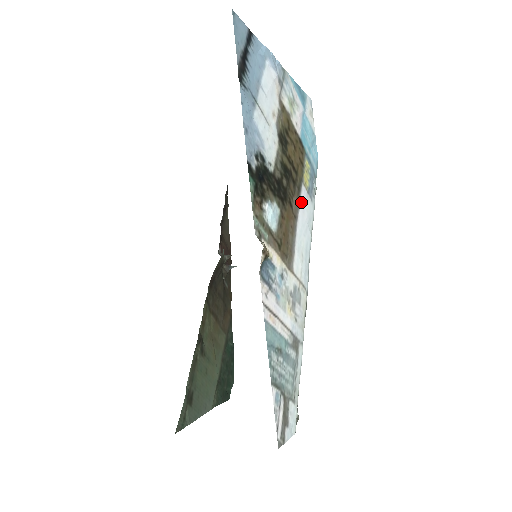
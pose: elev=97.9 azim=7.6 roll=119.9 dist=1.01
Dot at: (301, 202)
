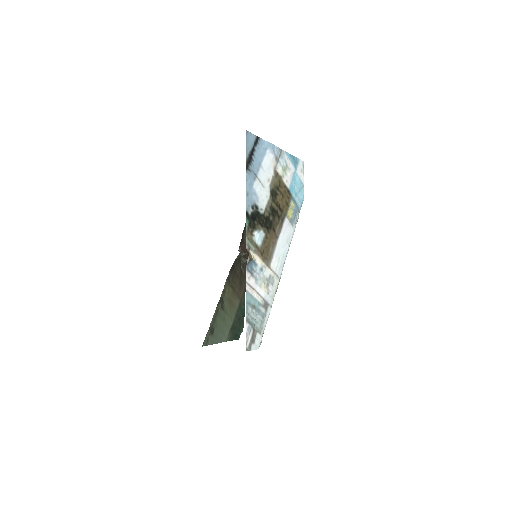
Dot at: (283, 228)
